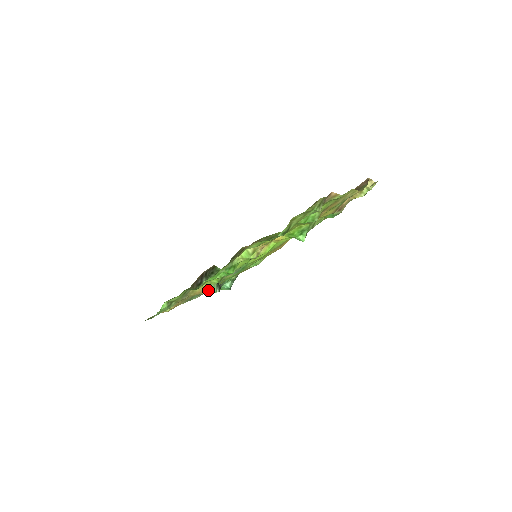
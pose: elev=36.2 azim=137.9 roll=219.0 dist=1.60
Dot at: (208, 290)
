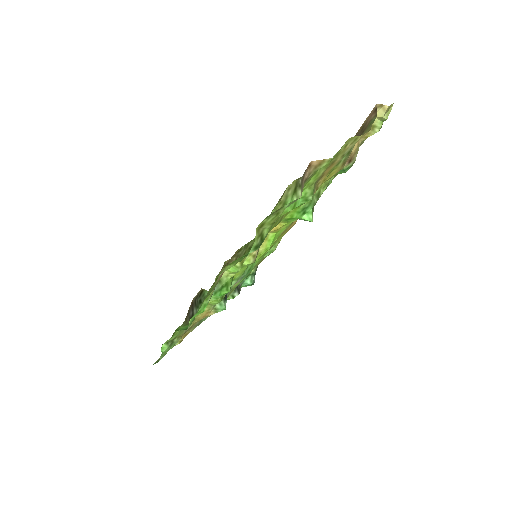
Dot at: (214, 310)
